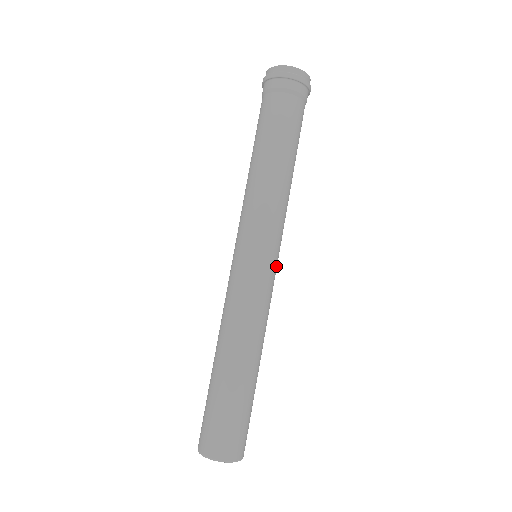
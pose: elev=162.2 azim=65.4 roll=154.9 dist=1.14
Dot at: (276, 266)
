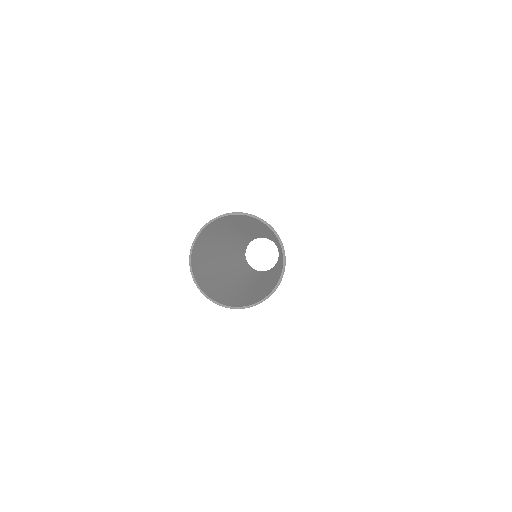
Dot at: occluded
